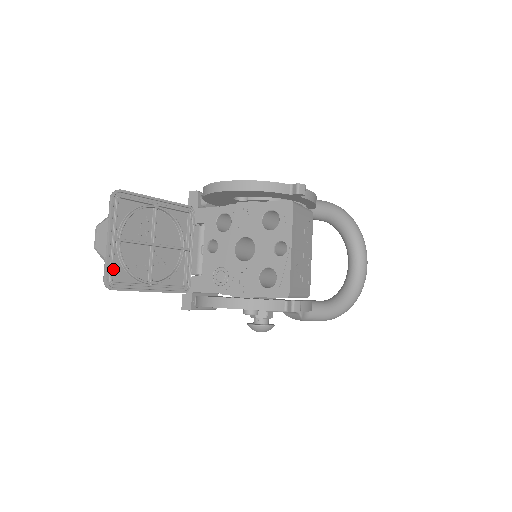
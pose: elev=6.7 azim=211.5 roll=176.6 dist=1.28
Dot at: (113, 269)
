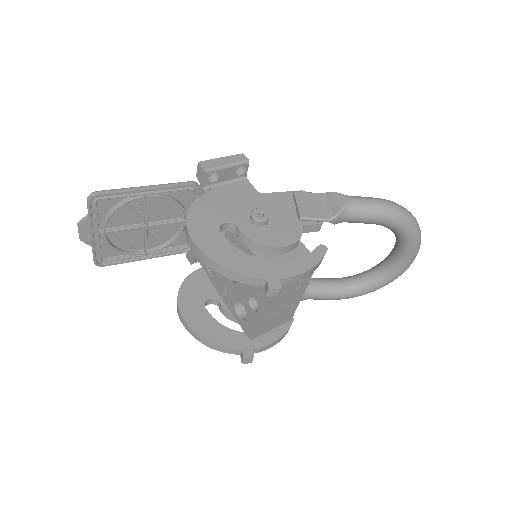
Dot at: (103, 250)
